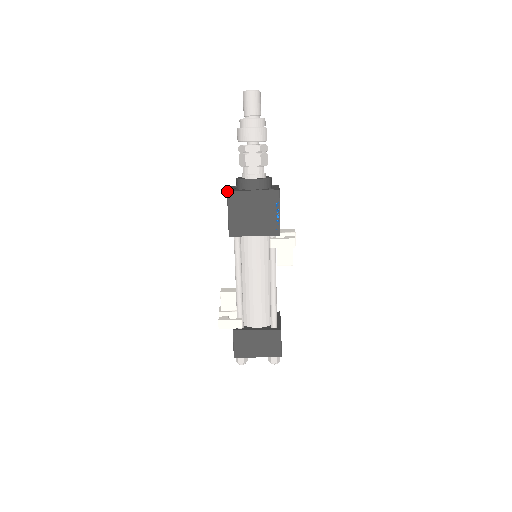
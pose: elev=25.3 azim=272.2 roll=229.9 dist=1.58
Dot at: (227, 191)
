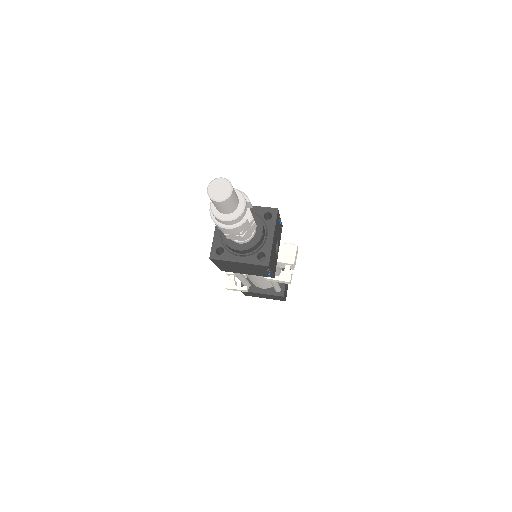
Dot at: occluded
